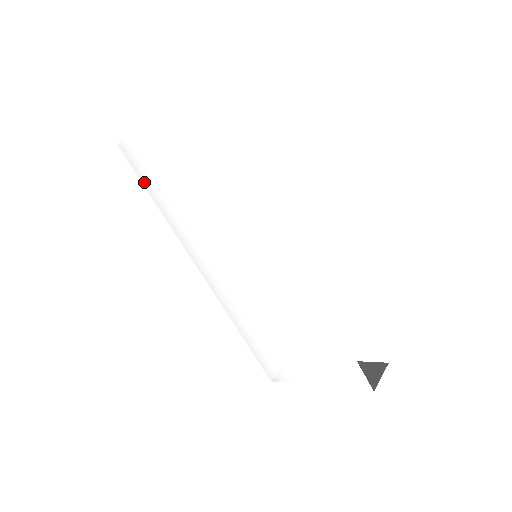
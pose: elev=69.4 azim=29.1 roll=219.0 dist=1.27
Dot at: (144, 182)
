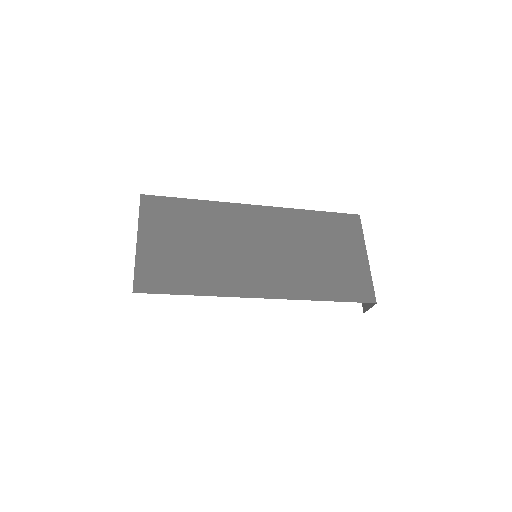
Dot at: occluded
